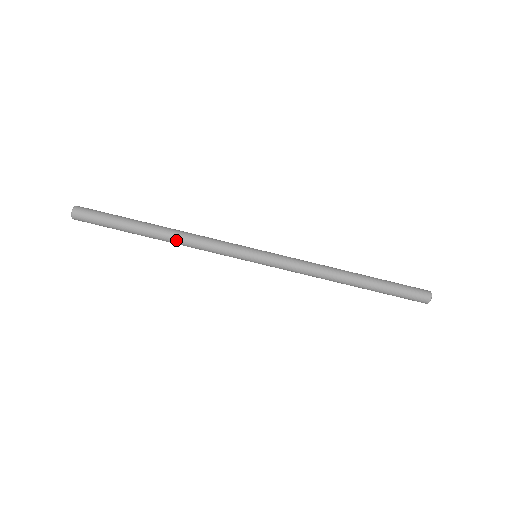
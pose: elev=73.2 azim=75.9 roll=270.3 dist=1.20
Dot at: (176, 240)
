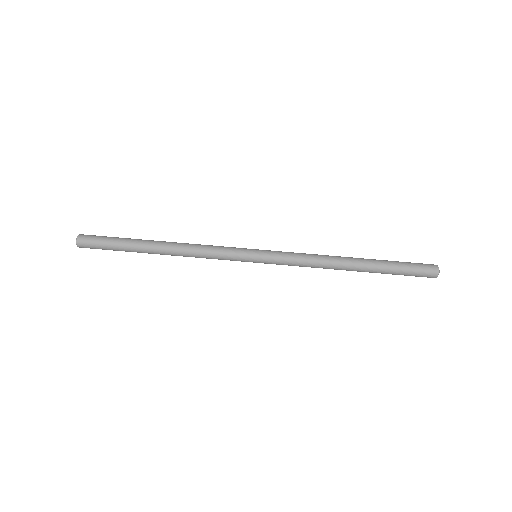
Dot at: (176, 252)
